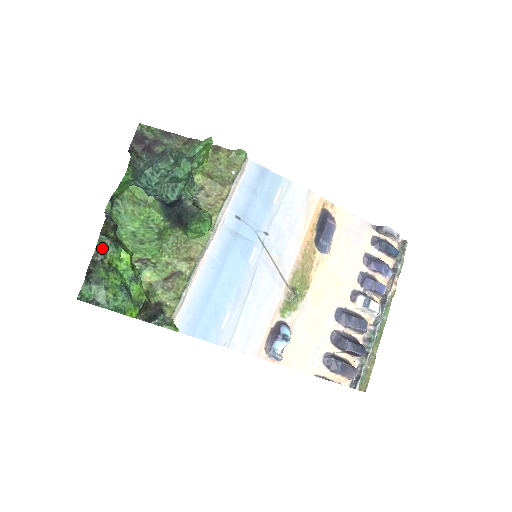
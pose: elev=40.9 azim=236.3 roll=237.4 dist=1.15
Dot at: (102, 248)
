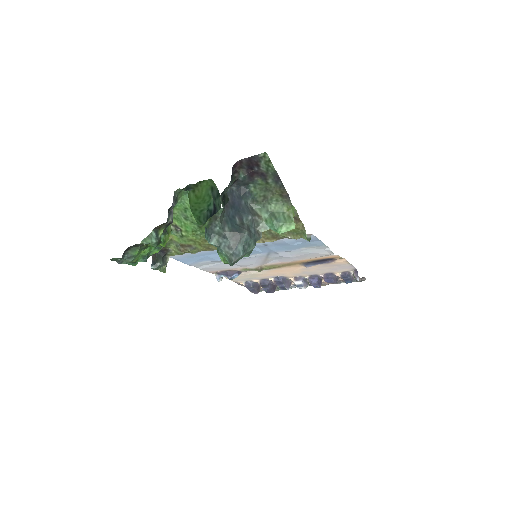
Dot at: (147, 243)
